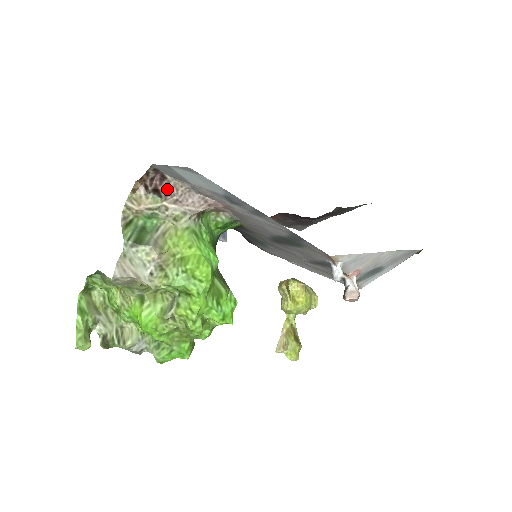
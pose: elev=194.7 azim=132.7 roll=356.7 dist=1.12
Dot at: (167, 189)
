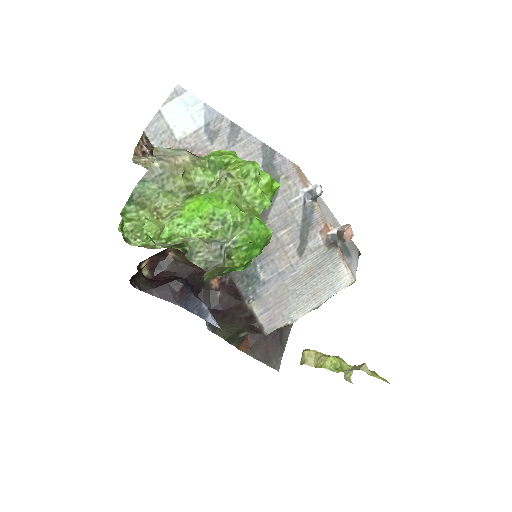
Dot at: occluded
